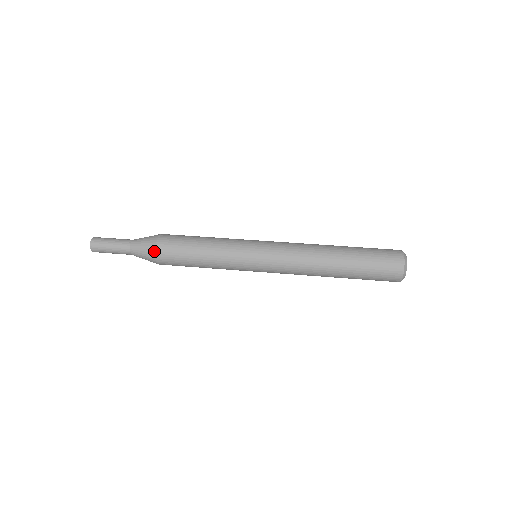
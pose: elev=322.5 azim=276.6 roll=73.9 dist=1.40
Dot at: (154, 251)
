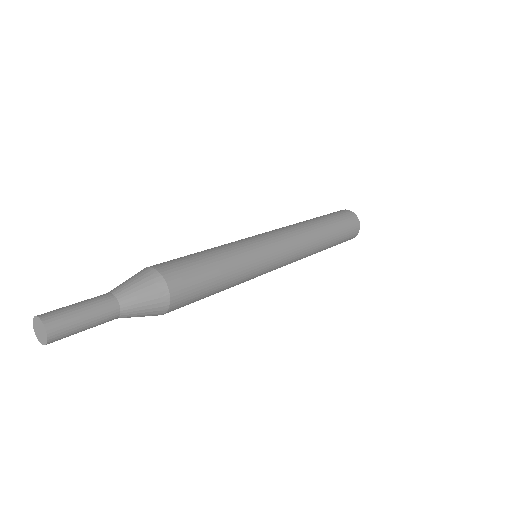
Dot at: (157, 274)
